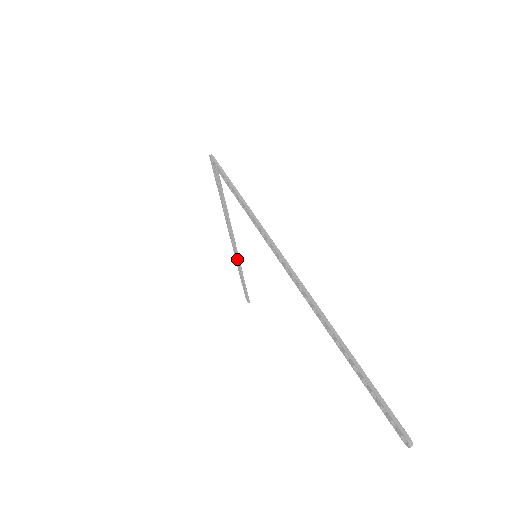
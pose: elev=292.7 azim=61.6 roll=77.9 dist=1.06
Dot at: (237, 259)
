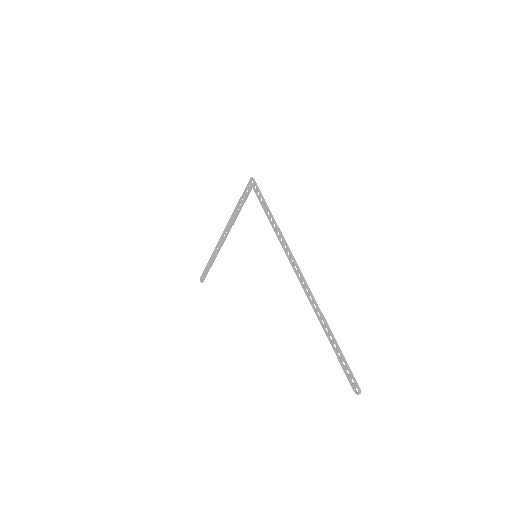
Dot at: (218, 249)
